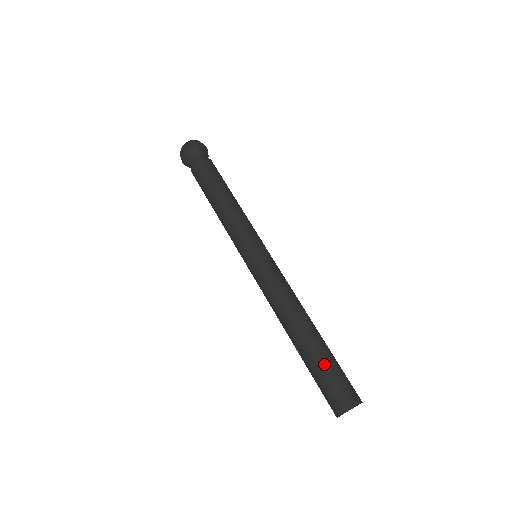
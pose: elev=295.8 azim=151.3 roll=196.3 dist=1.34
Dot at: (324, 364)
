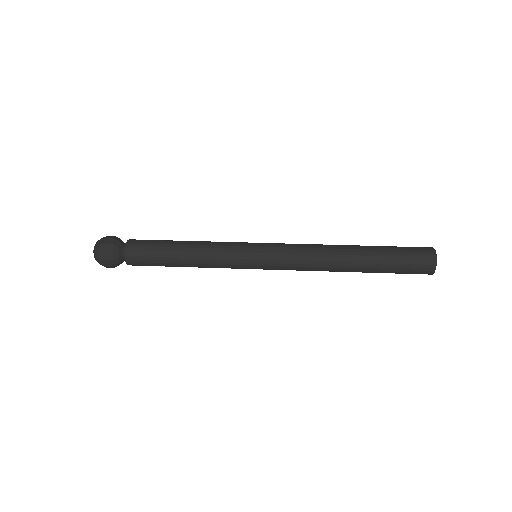
Dot at: (390, 251)
